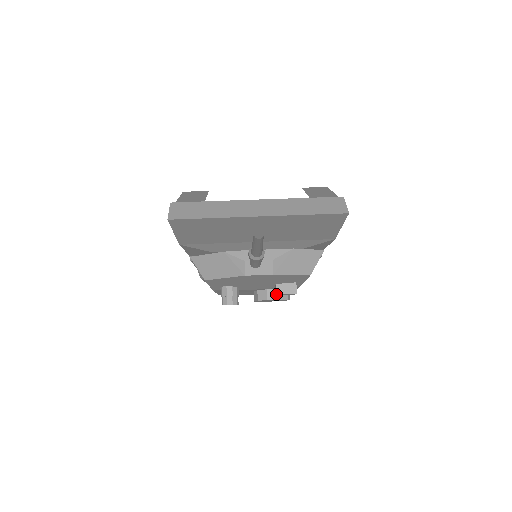
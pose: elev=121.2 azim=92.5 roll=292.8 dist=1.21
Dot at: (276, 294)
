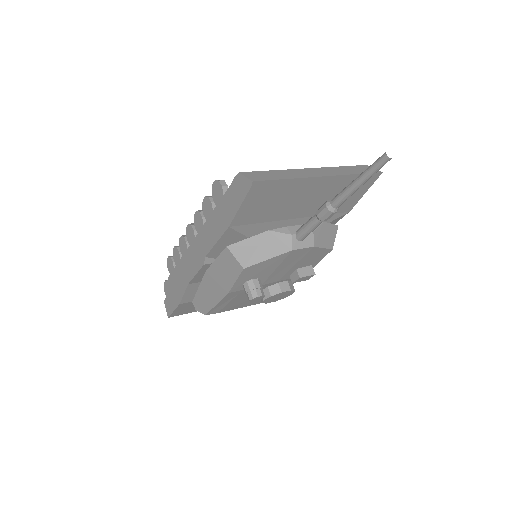
Dot at: (298, 278)
